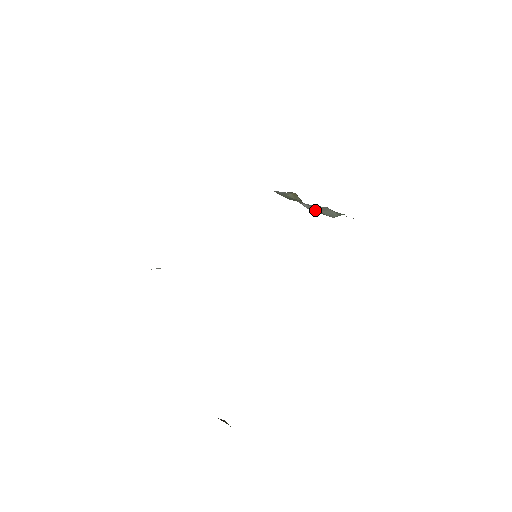
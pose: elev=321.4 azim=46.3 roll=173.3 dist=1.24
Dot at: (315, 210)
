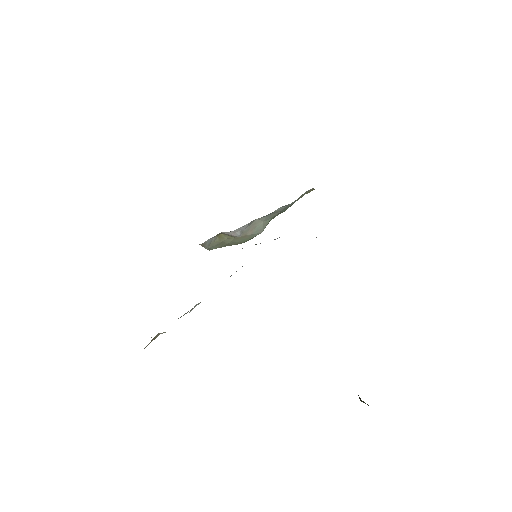
Dot at: (246, 235)
